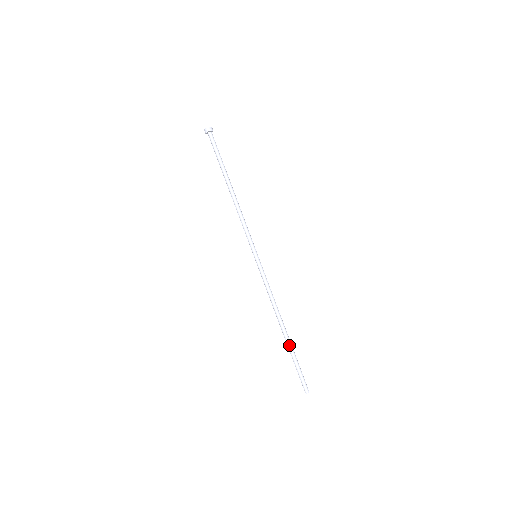
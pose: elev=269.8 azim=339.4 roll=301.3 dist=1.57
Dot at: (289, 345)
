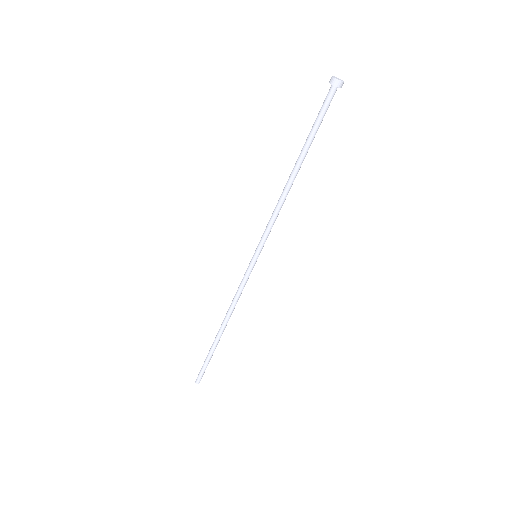
Dot at: occluded
